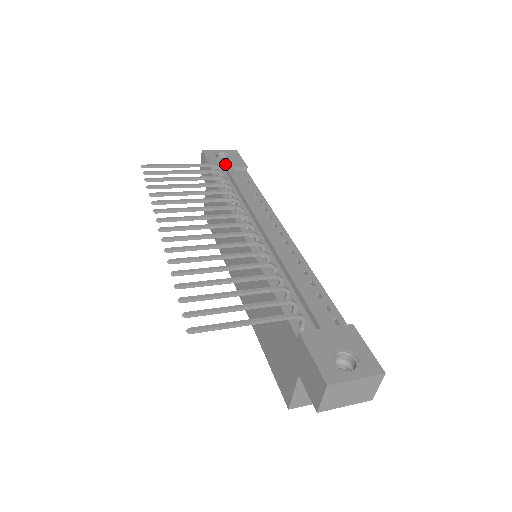
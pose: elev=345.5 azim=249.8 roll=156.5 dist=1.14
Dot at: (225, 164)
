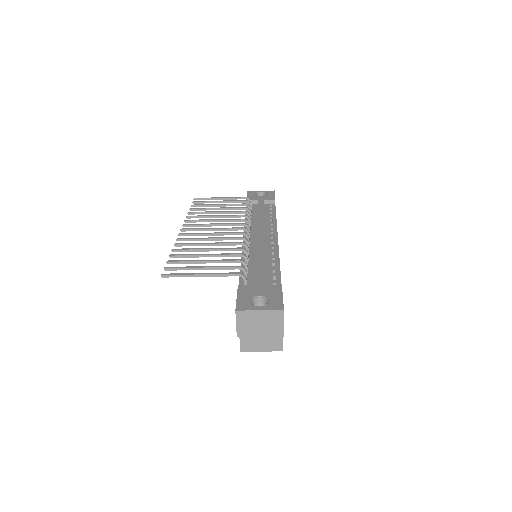
Dot at: (258, 199)
